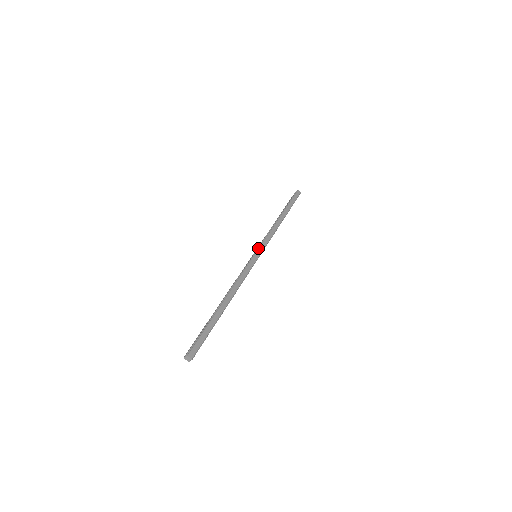
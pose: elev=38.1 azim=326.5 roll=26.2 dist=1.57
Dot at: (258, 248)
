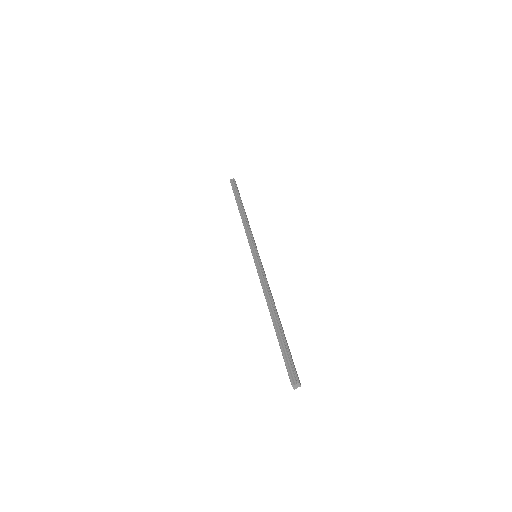
Dot at: (255, 247)
